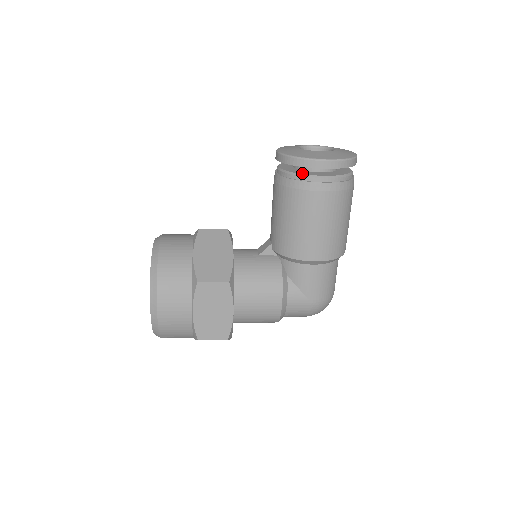
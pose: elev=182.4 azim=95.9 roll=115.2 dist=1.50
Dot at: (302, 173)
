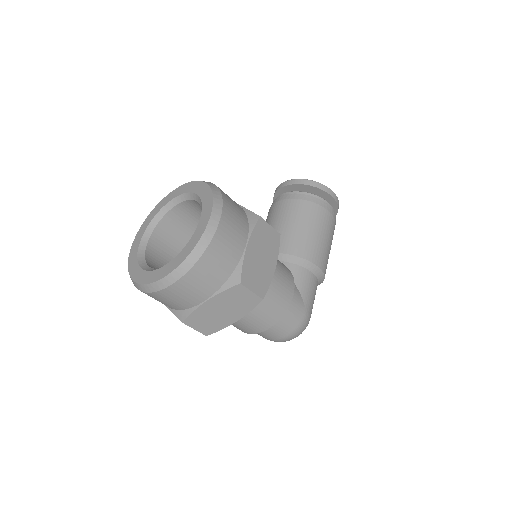
Dot at: (315, 196)
